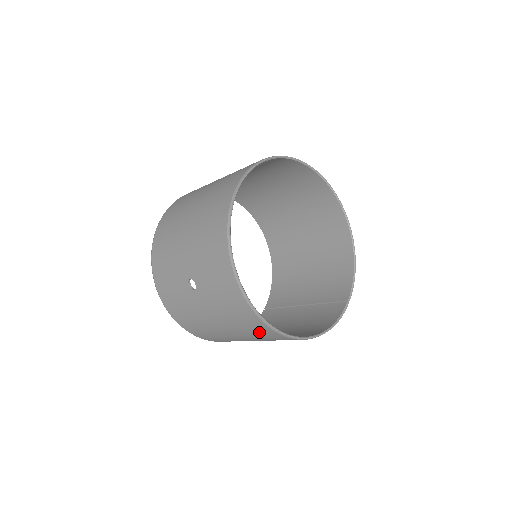
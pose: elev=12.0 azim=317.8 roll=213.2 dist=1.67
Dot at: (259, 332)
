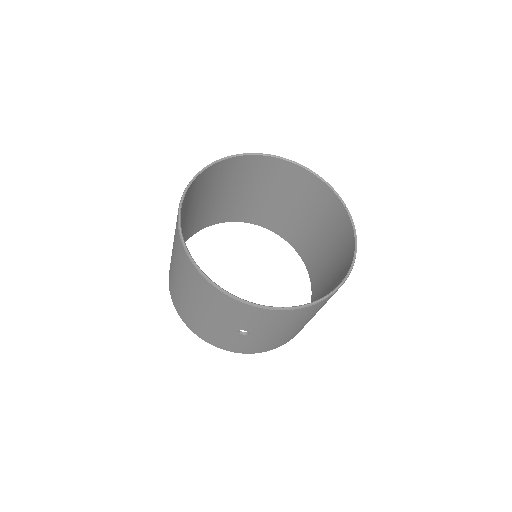
Dot at: (317, 308)
